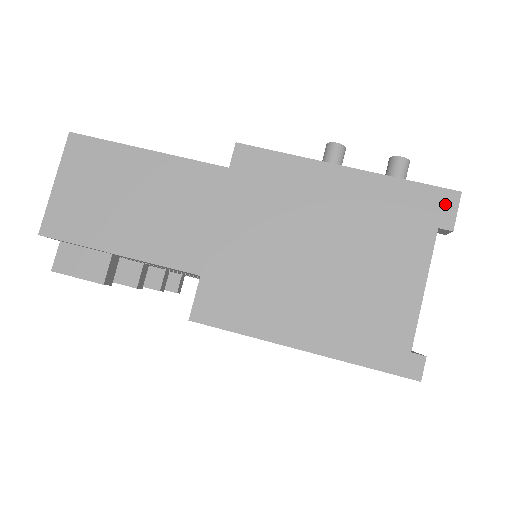
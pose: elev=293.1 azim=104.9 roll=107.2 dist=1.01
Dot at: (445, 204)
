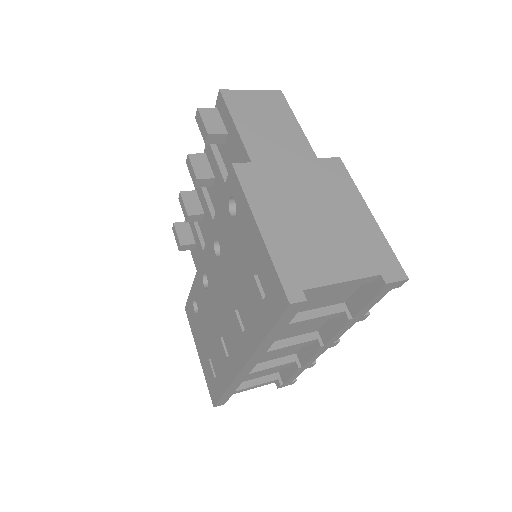
Dot at: (396, 273)
